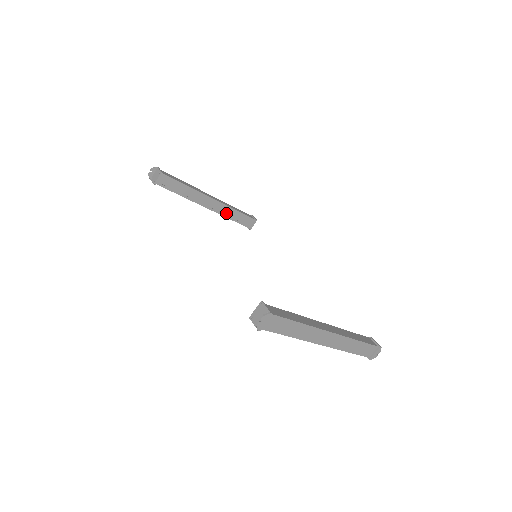
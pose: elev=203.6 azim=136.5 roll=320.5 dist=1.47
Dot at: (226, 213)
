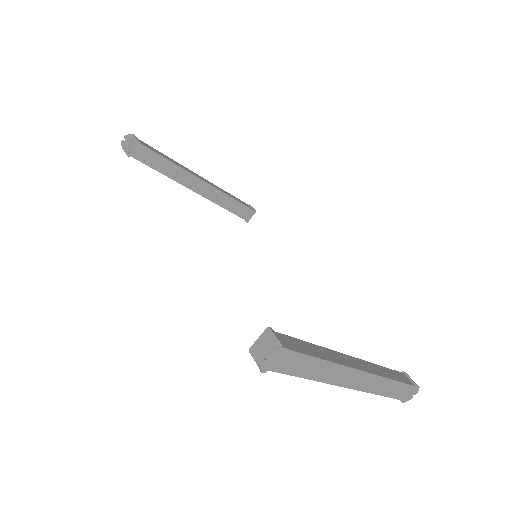
Dot at: (219, 200)
